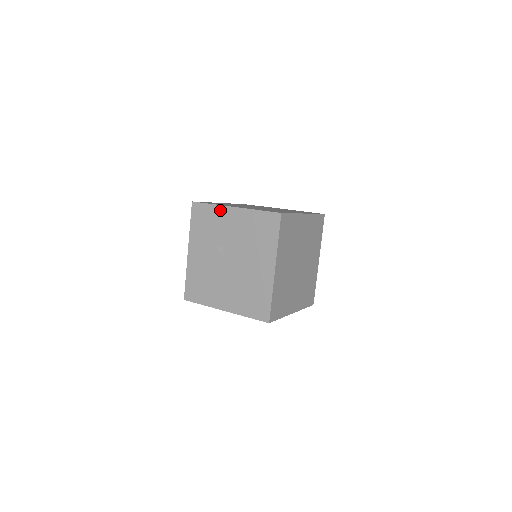
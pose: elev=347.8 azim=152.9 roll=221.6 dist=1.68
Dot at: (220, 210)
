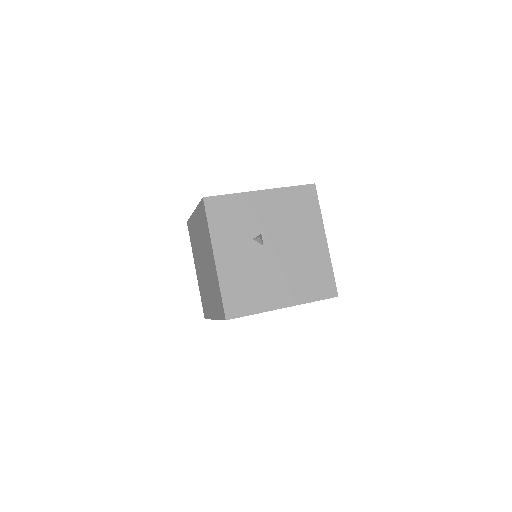
Dot at: (245, 198)
